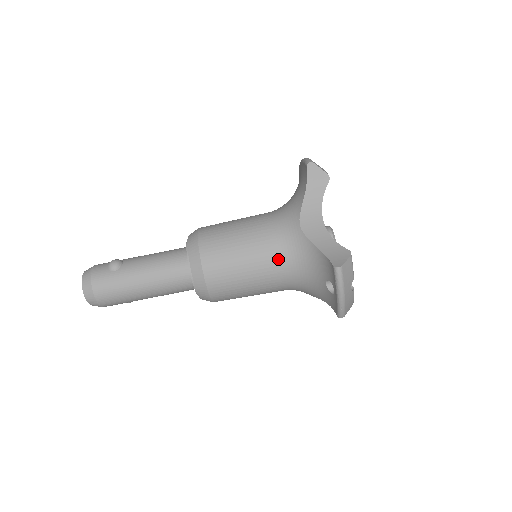
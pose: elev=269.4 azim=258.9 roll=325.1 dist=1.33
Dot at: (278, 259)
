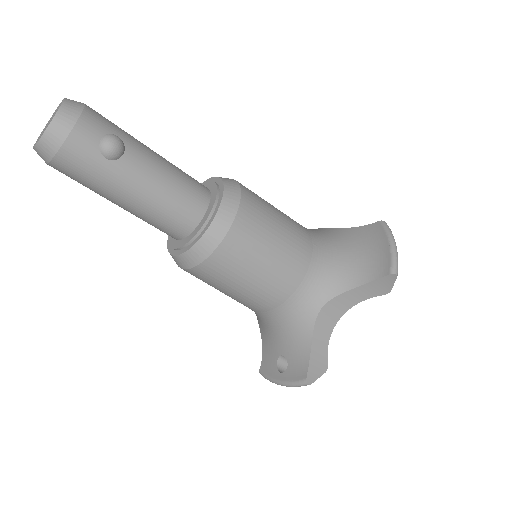
Dot at: (273, 307)
